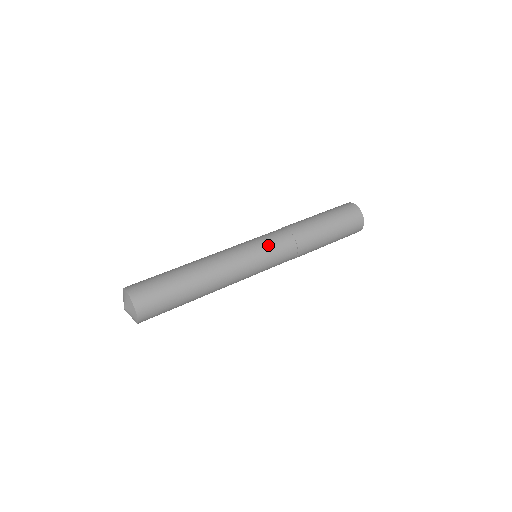
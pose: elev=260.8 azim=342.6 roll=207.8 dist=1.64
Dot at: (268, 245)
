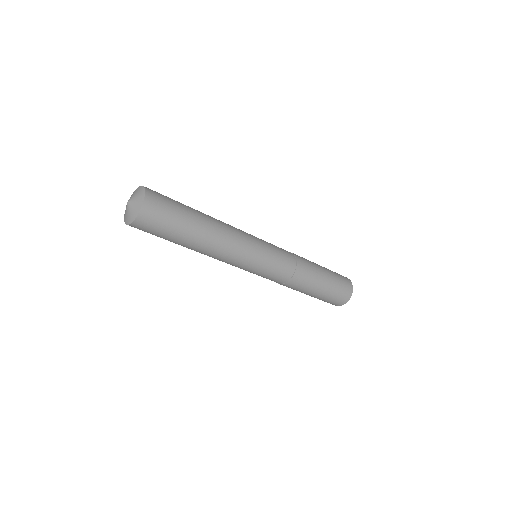
Dot at: (271, 265)
